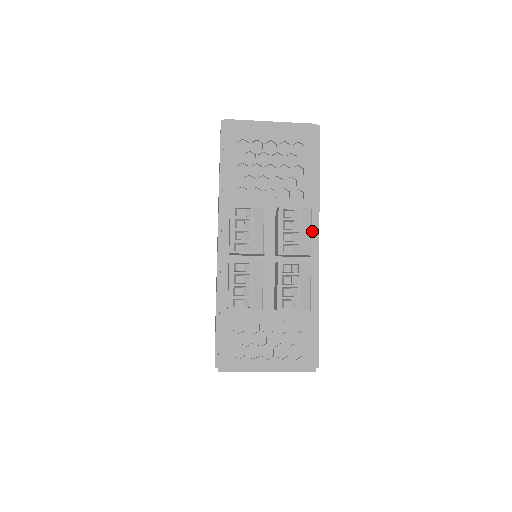
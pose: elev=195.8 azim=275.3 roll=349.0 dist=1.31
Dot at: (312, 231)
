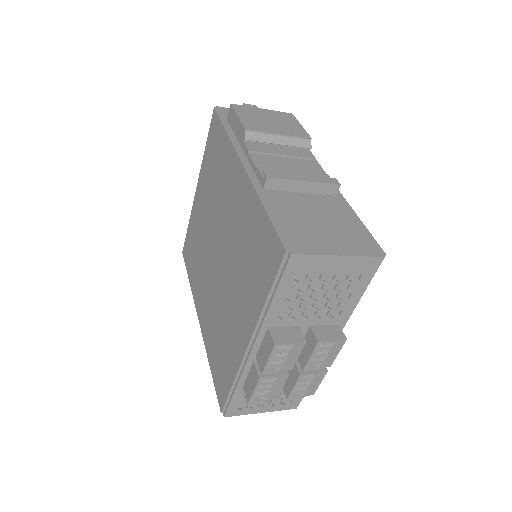
Dot at: (338, 353)
